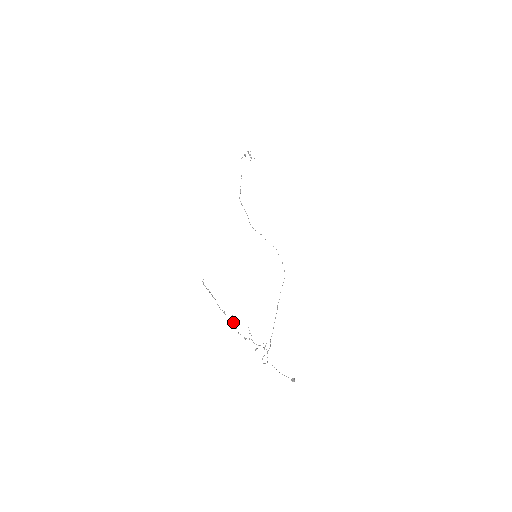
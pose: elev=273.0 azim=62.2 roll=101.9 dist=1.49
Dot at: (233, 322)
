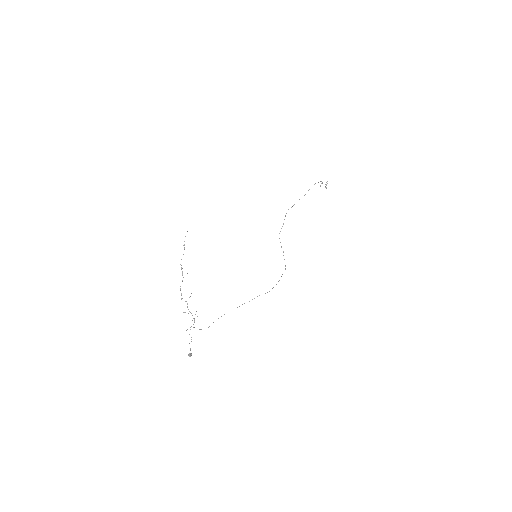
Dot at: occluded
